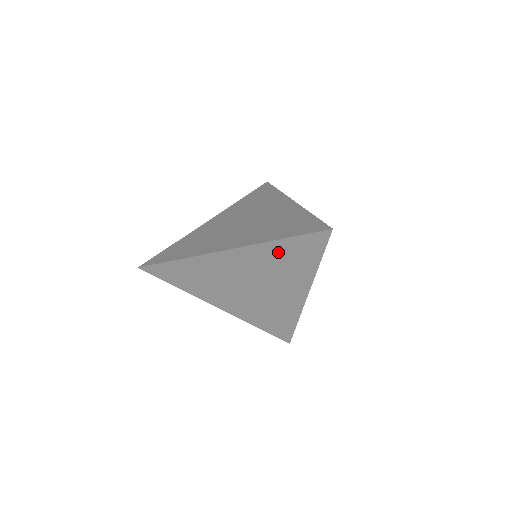
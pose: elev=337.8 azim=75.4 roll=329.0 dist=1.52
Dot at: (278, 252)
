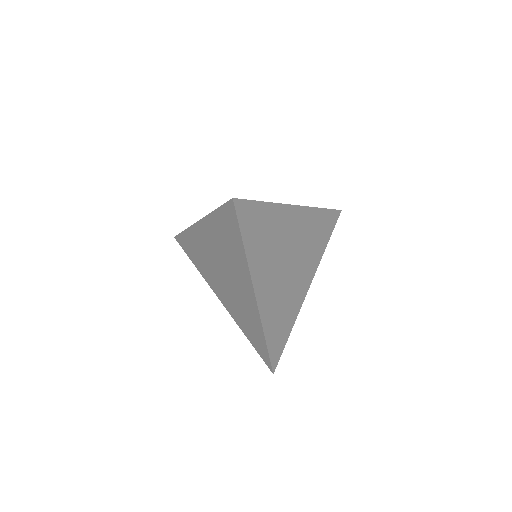
Dot at: (219, 228)
